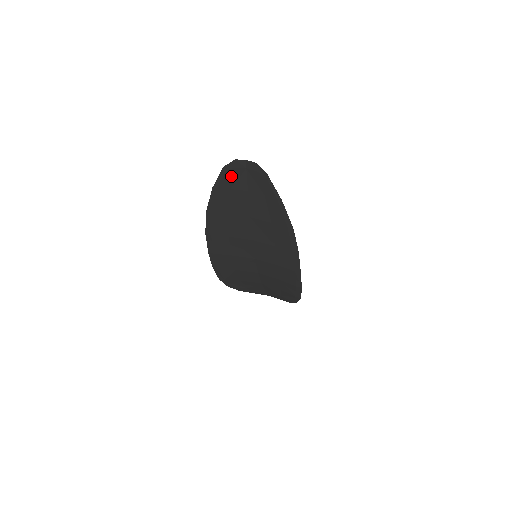
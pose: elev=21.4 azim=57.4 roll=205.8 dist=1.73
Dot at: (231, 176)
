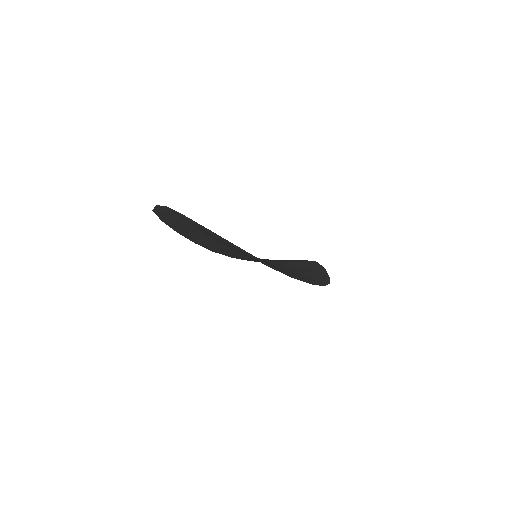
Dot at: (166, 215)
